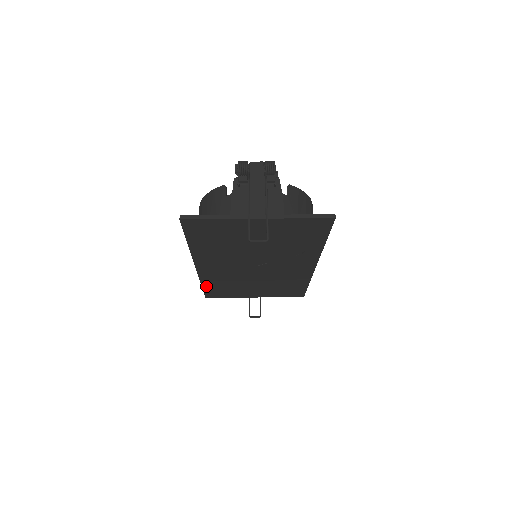
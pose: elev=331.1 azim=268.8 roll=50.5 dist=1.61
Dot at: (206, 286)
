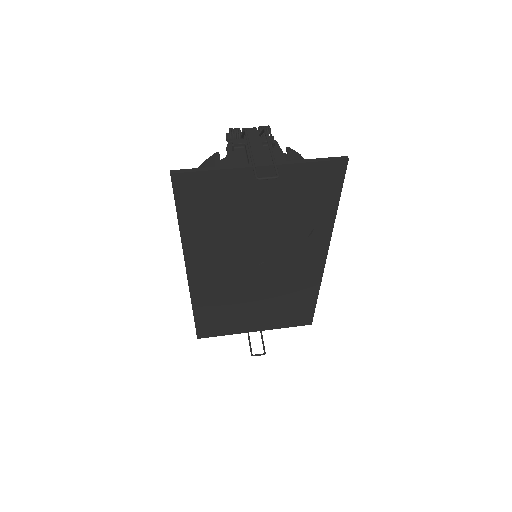
Dot at: (198, 313)
